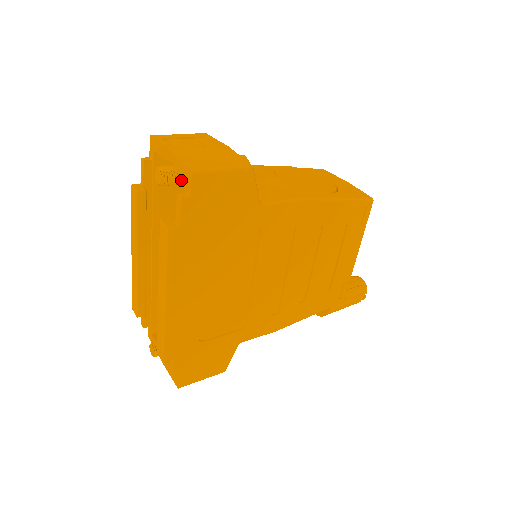
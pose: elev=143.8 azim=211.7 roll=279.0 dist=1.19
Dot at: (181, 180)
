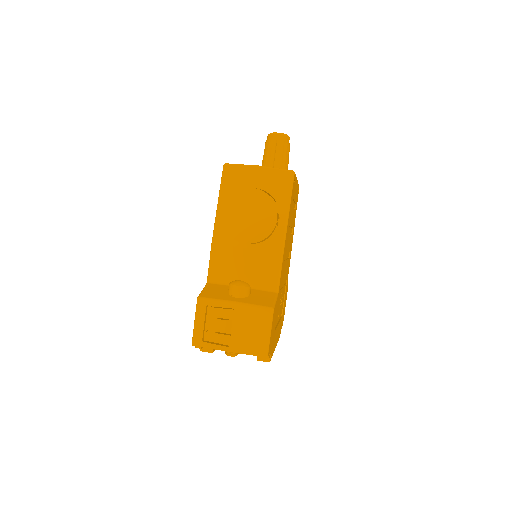
Dot at: occluded
